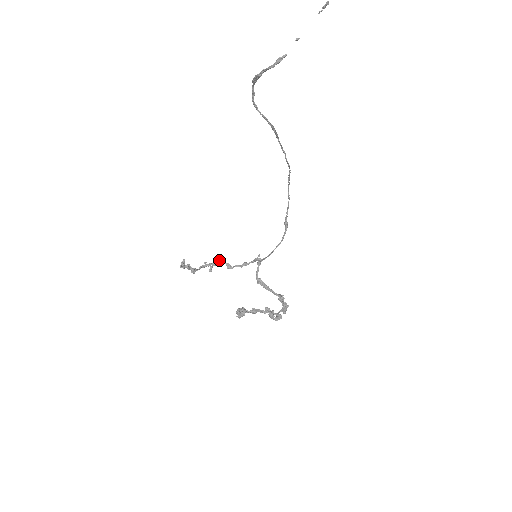
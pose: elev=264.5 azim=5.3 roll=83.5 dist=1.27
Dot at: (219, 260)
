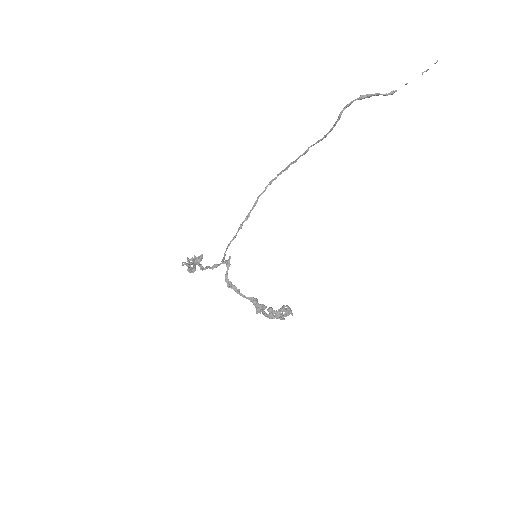
Dot at: (195, 259)
